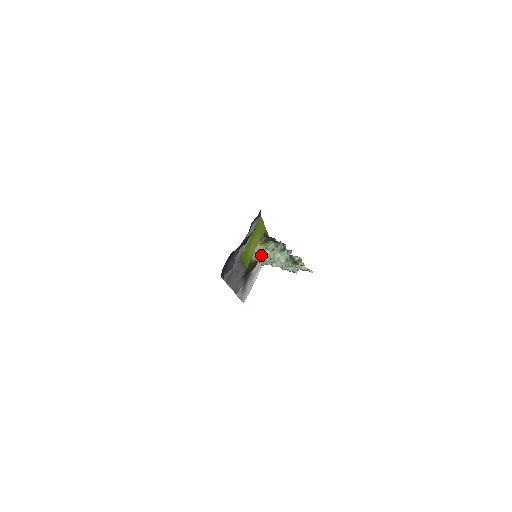
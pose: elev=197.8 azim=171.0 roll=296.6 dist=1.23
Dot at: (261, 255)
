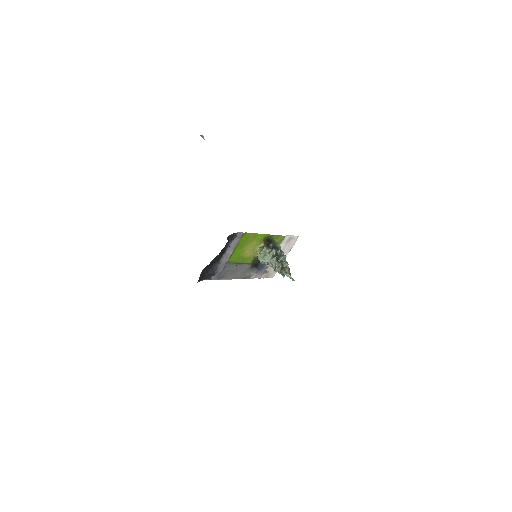
Dot at: (259, 256)
